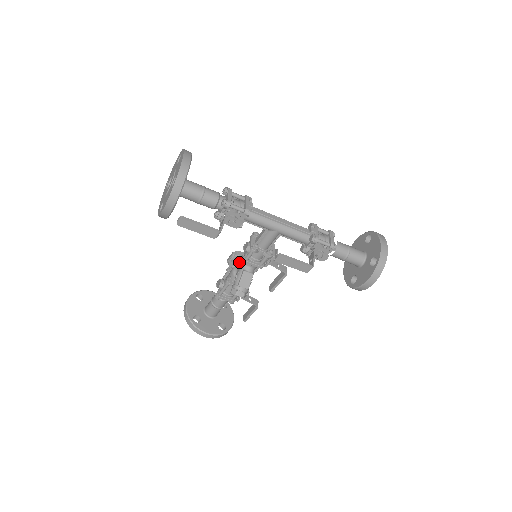
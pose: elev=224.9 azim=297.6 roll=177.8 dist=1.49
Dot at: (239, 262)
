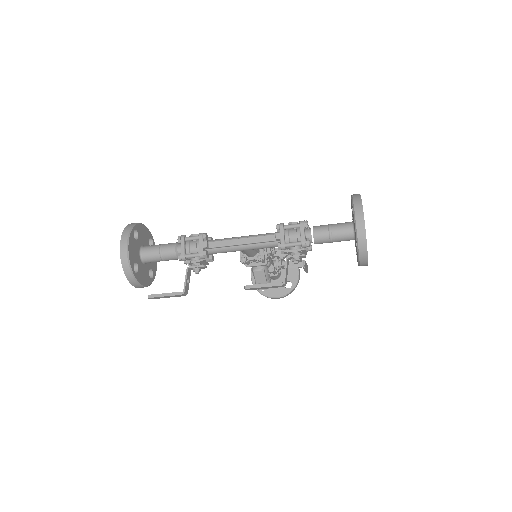
Dot at: occluded
